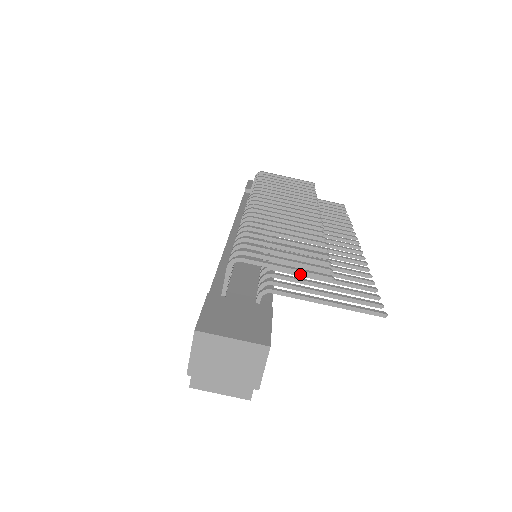
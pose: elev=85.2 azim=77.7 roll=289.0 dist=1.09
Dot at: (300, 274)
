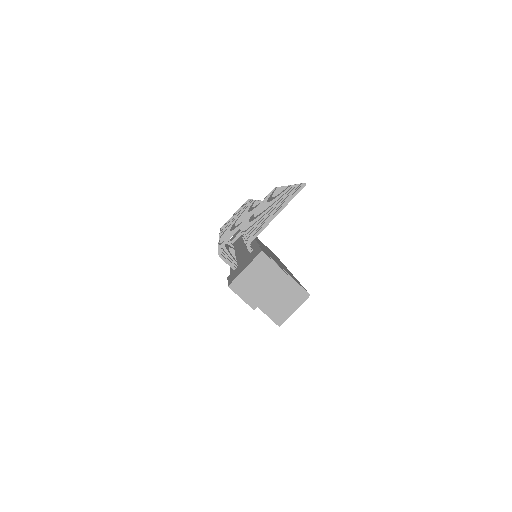
Dot at: occluded
